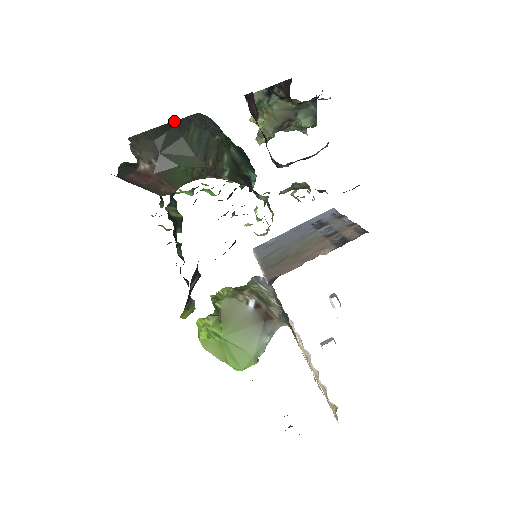
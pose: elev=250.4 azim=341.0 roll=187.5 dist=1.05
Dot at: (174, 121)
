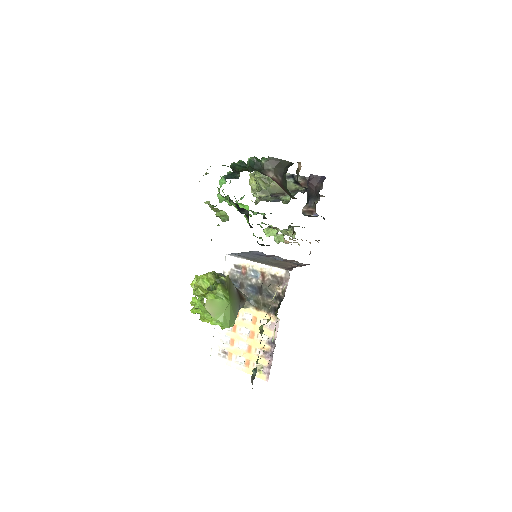
Dot at: occluded
